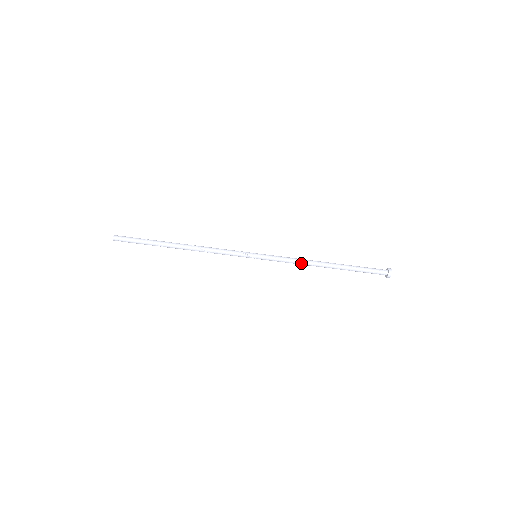
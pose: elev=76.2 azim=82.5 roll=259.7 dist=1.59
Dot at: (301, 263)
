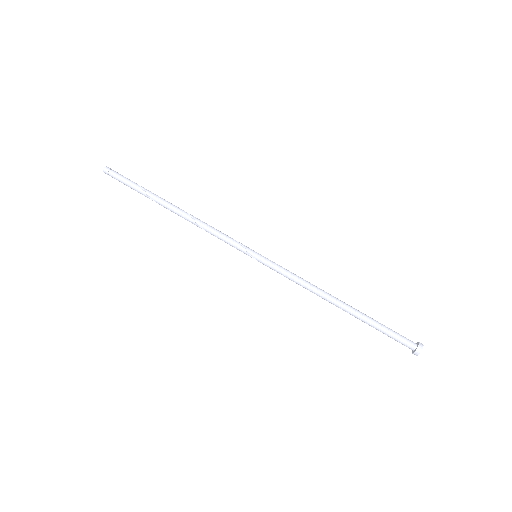
Dot at: (308, 287)
